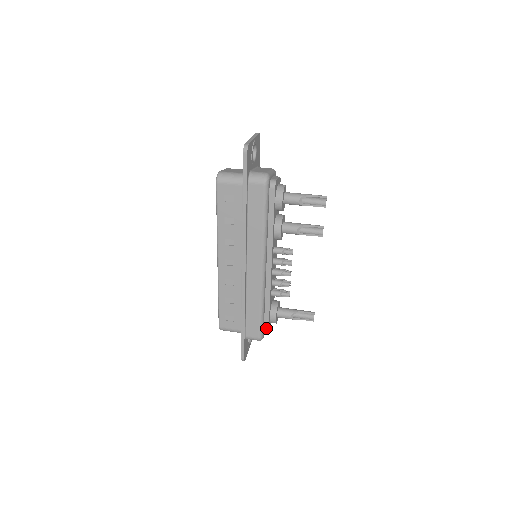
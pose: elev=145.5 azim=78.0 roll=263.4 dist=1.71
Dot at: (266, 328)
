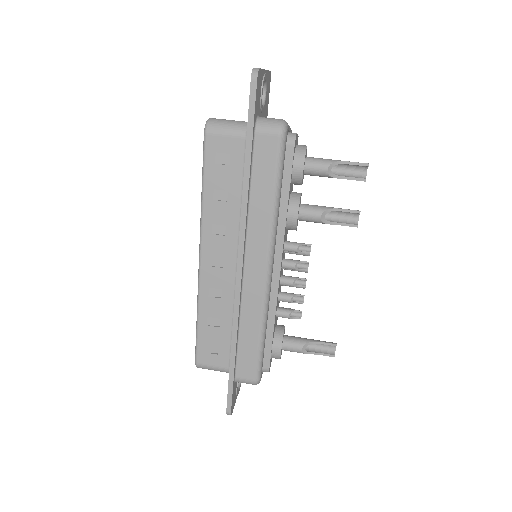
Dot at: (266, 365)
